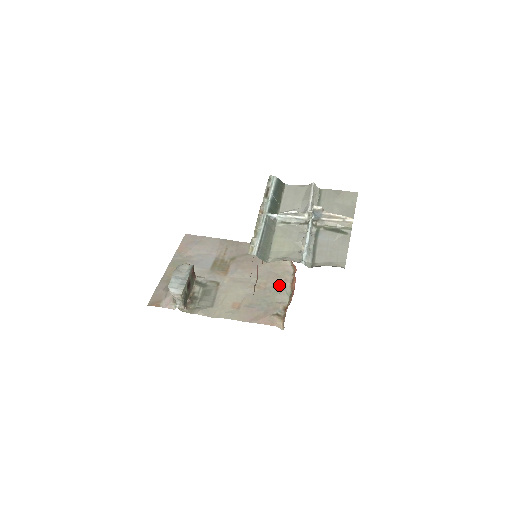
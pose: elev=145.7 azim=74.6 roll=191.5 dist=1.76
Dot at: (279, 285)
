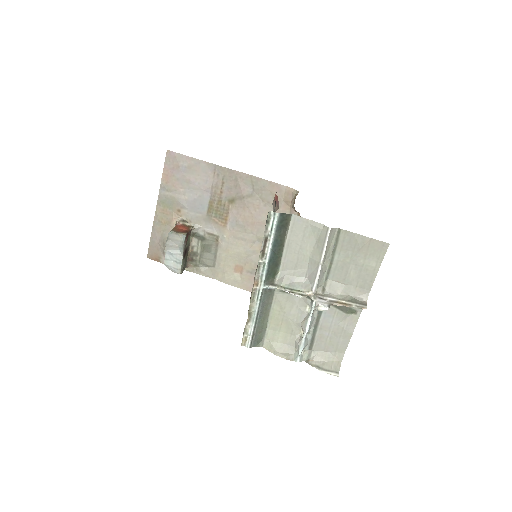
Dot at: occluded
